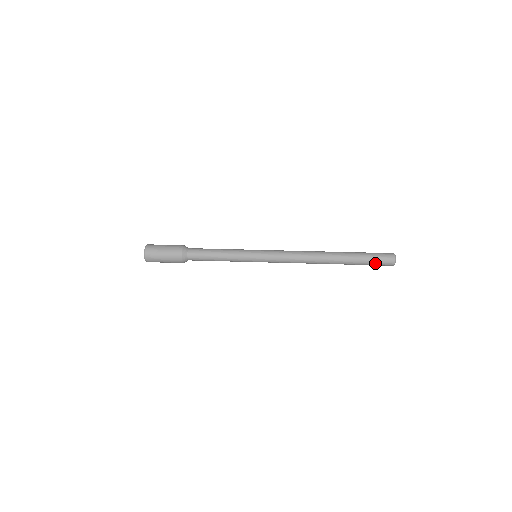
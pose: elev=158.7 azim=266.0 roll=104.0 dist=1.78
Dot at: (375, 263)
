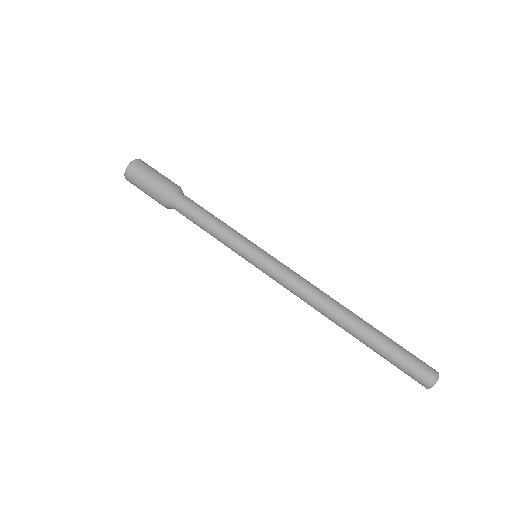
Dot at: (404, 368)
